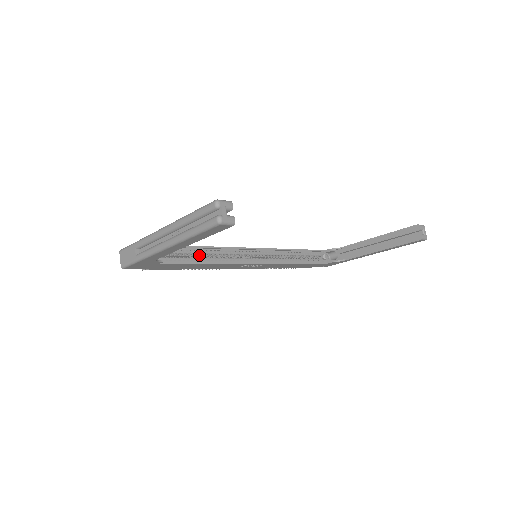
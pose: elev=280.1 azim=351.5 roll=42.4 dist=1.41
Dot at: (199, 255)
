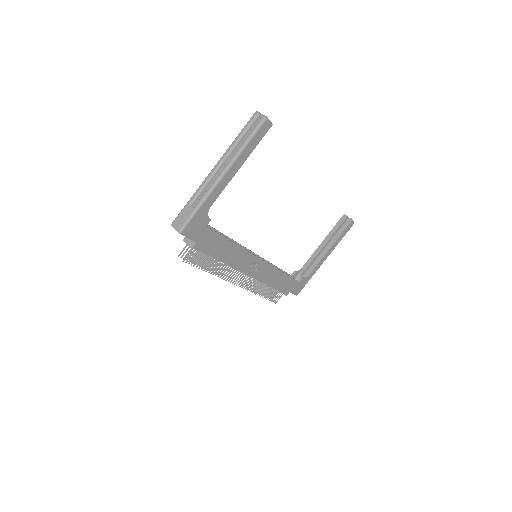
Dot at: occluded
